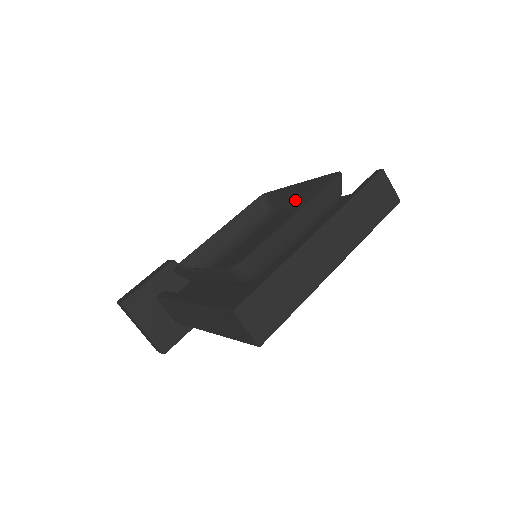
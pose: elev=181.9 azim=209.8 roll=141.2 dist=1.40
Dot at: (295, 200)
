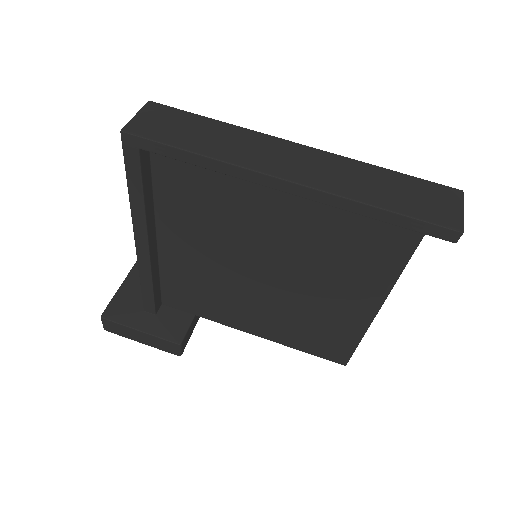
Dot at: occluded
